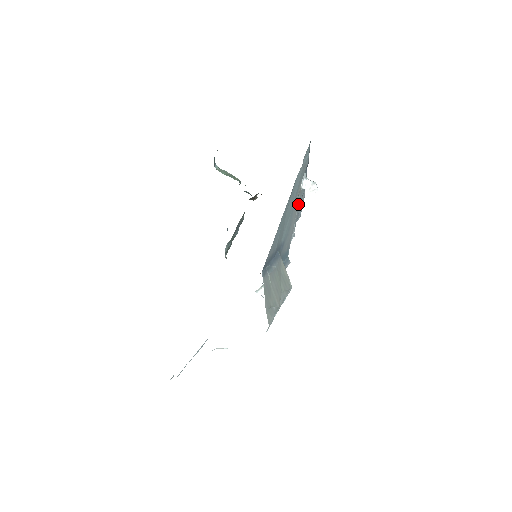
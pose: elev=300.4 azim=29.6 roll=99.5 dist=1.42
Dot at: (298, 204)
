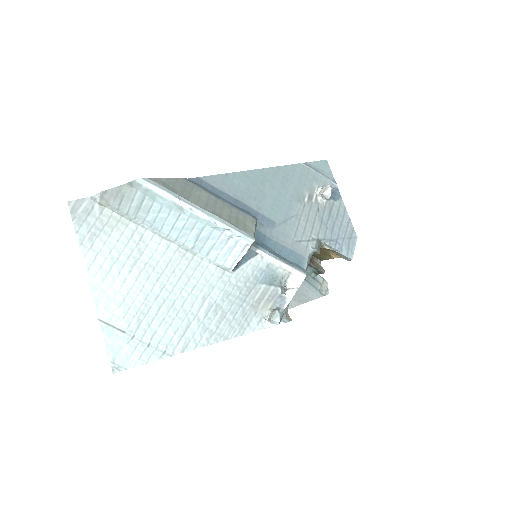
Dot at: (322, 218)
